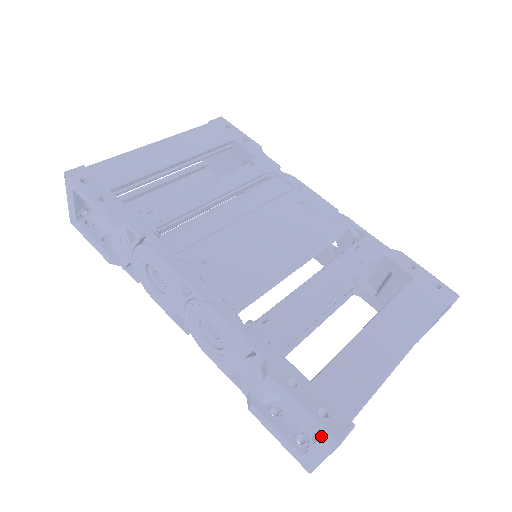
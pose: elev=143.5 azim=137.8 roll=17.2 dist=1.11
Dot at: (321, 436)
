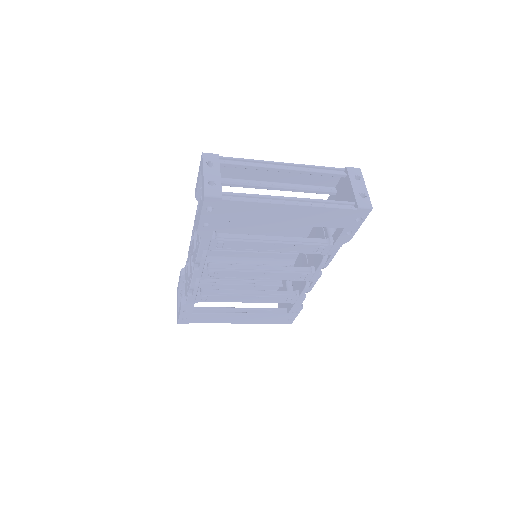
Dot at: (201, 166)
